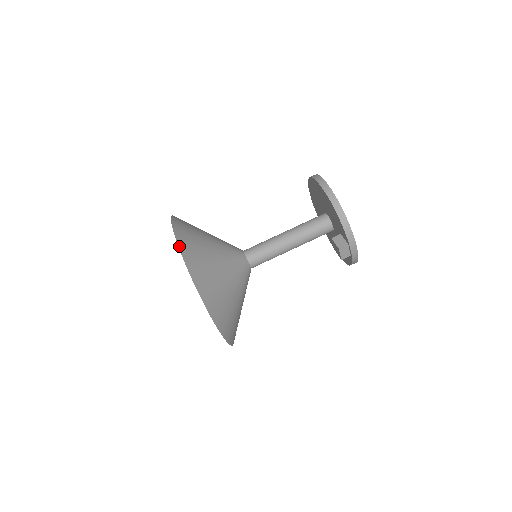
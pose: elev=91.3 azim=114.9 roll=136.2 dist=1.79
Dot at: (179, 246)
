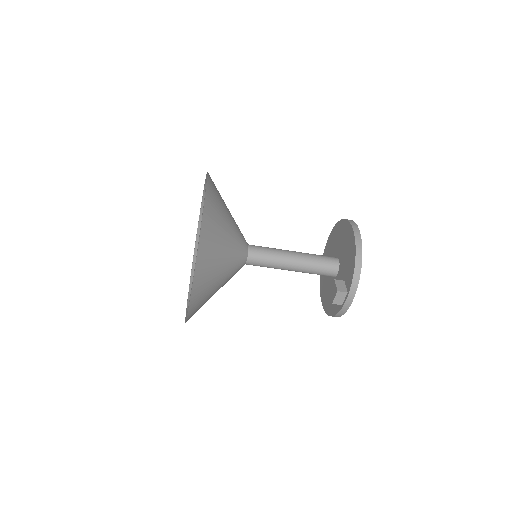
Dot at: (206, 195)
